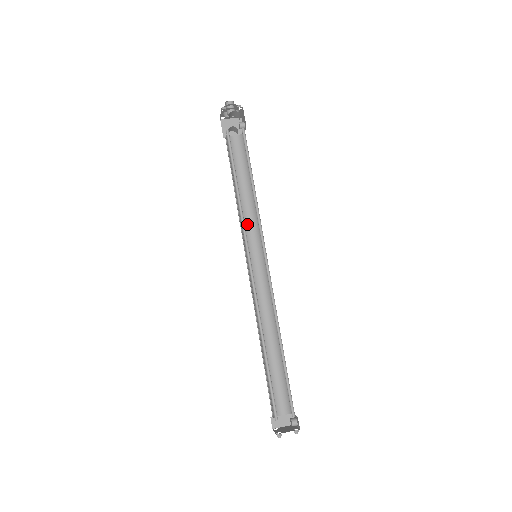
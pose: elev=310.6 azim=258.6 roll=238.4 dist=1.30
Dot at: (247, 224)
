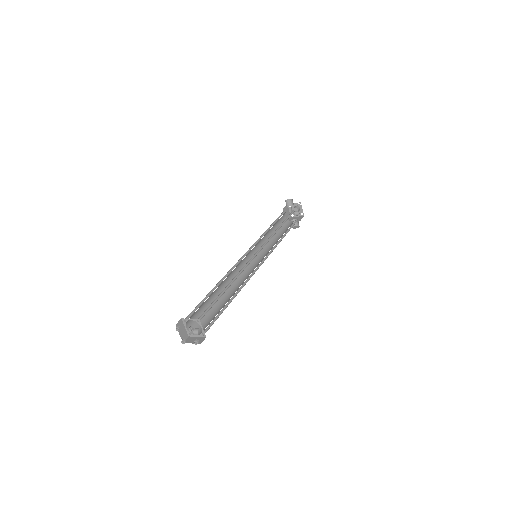
Dot at: (267, 250)
